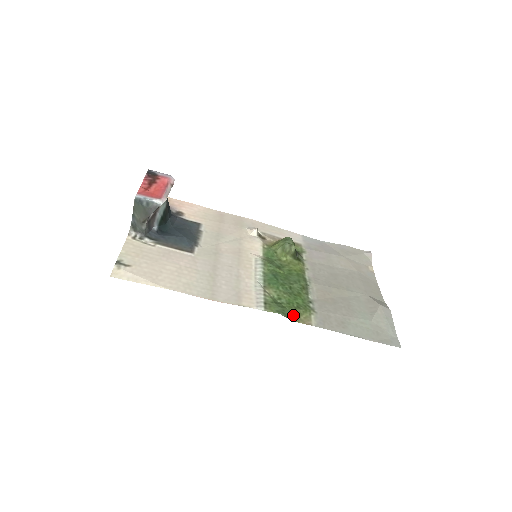
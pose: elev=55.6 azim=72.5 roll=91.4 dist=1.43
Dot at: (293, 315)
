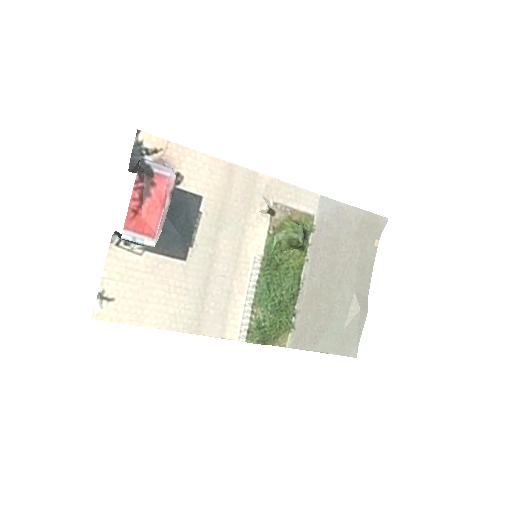
Dot at: (272, 339)
